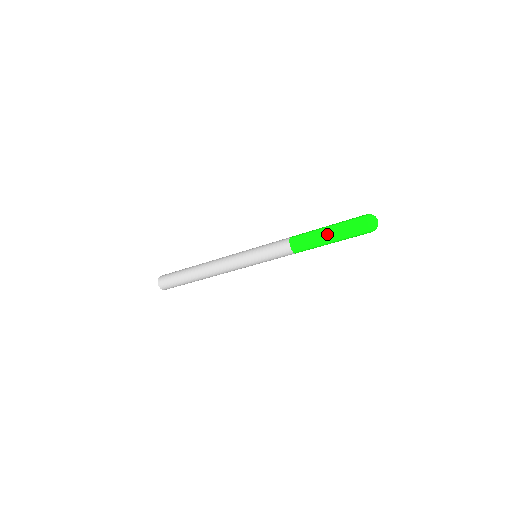
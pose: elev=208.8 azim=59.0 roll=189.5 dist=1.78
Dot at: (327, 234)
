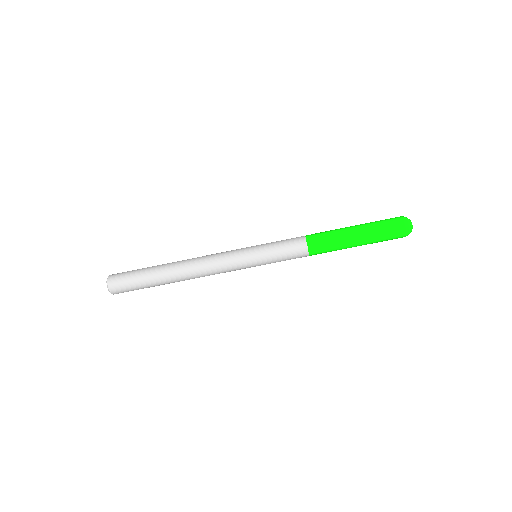
Dot at: (352, 226)
